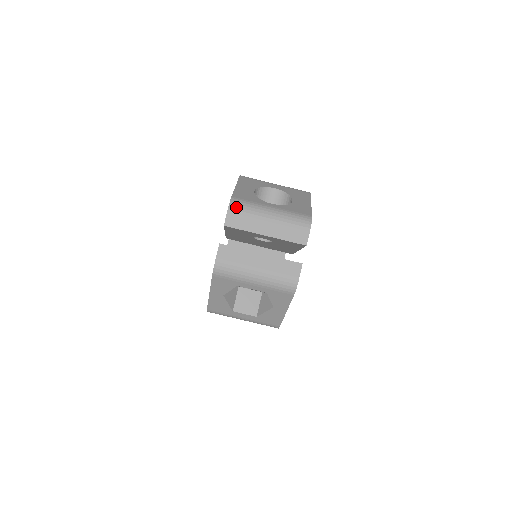
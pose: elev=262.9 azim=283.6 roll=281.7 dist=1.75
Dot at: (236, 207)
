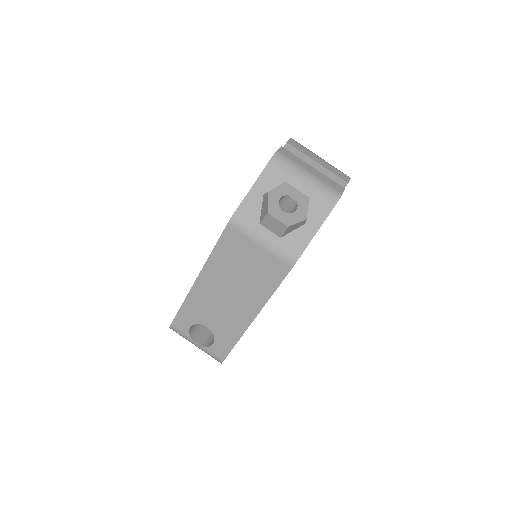
Dot at: (296, 141)
